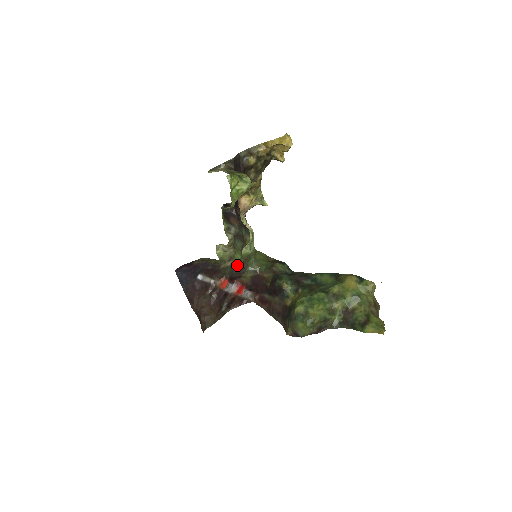
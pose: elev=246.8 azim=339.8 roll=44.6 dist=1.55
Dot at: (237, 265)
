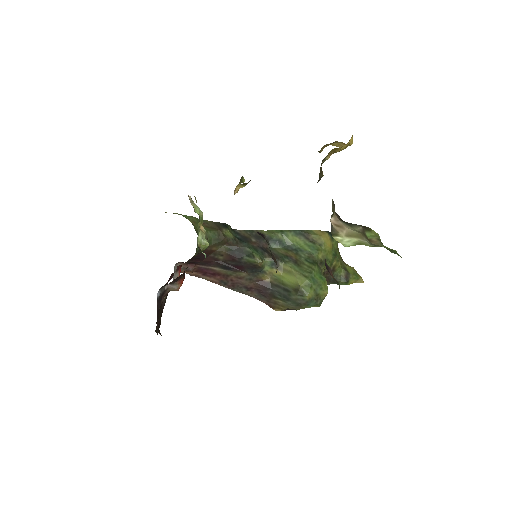
Dot at: occluded
